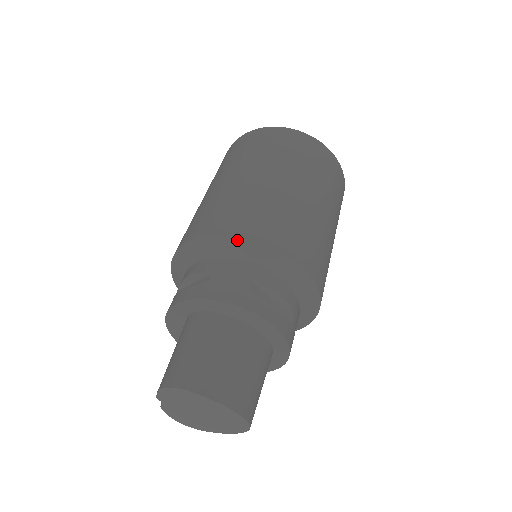
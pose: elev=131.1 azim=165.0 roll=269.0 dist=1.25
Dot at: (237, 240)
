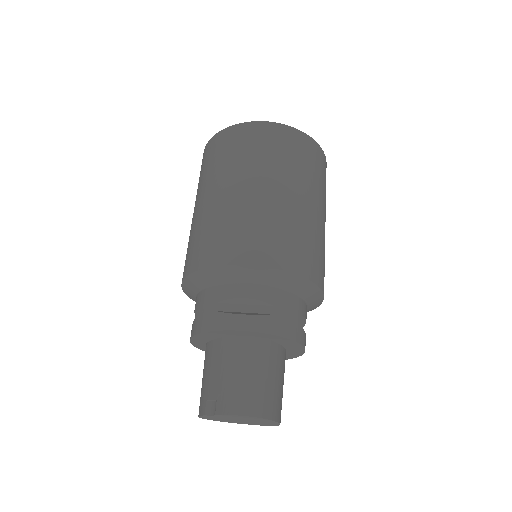
Dot at: (300, 279)
